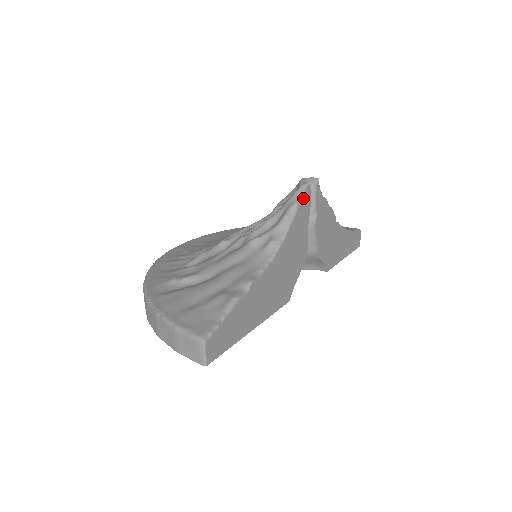
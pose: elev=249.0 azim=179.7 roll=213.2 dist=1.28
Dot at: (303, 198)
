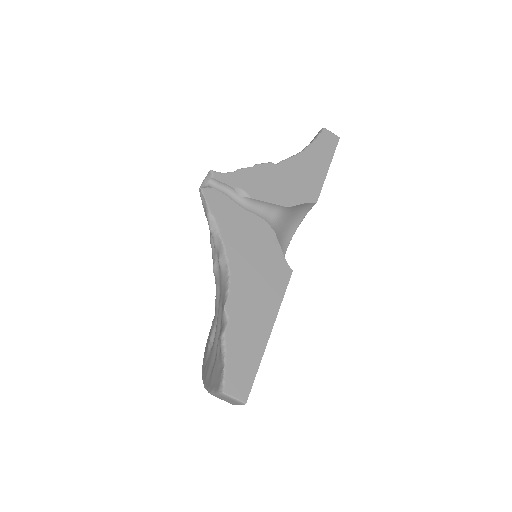
Dot at: (209, 202)
